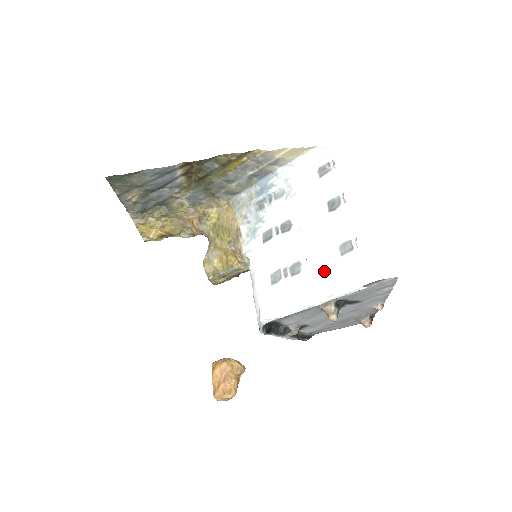
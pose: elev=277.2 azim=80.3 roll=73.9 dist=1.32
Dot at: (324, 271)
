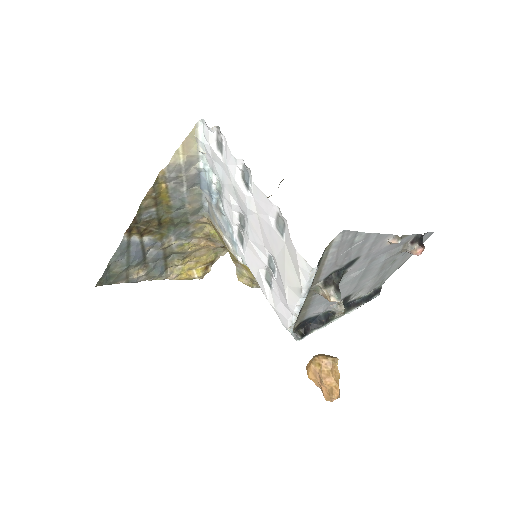
Dot at: (283, 262)
